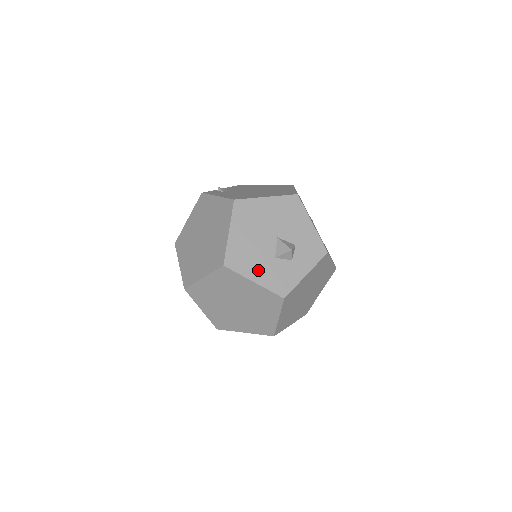
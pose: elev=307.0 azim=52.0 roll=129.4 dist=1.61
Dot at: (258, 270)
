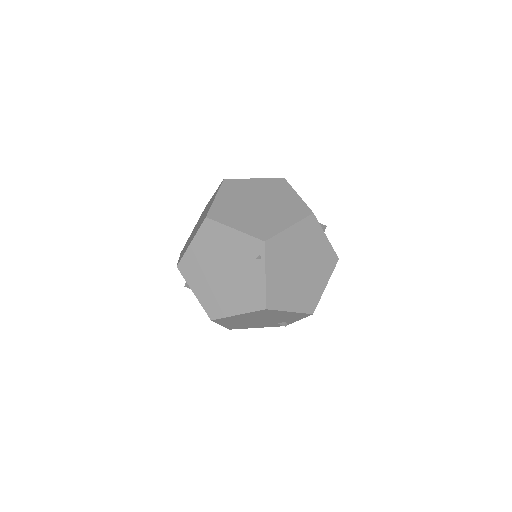
Dot at: occluded
